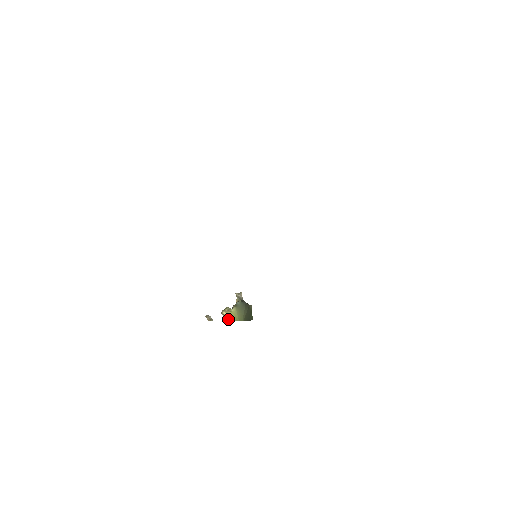
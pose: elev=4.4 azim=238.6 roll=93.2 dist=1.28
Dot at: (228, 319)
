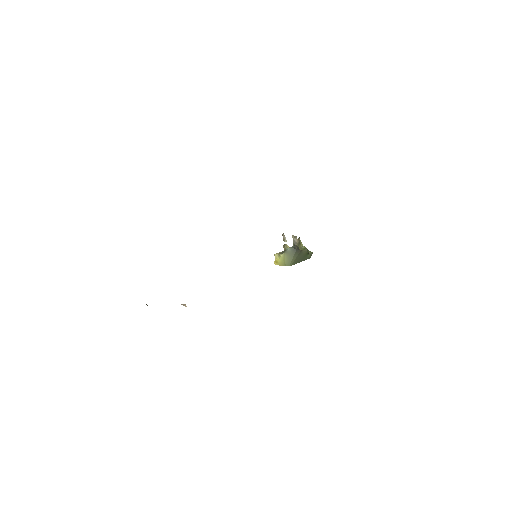
Dot at: (276, 262)
